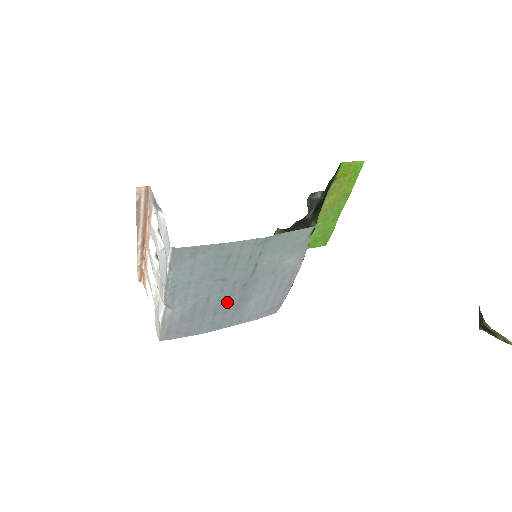
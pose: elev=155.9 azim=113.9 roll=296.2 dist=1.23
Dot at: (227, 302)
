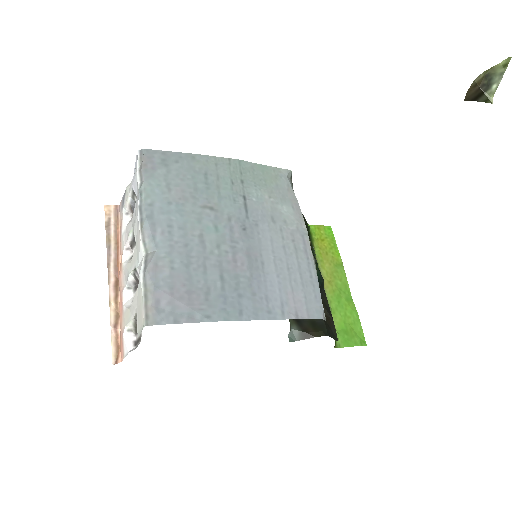
Dot at: (232, 257)
